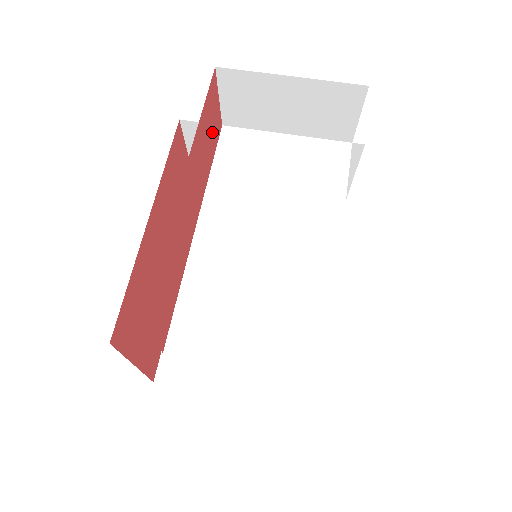
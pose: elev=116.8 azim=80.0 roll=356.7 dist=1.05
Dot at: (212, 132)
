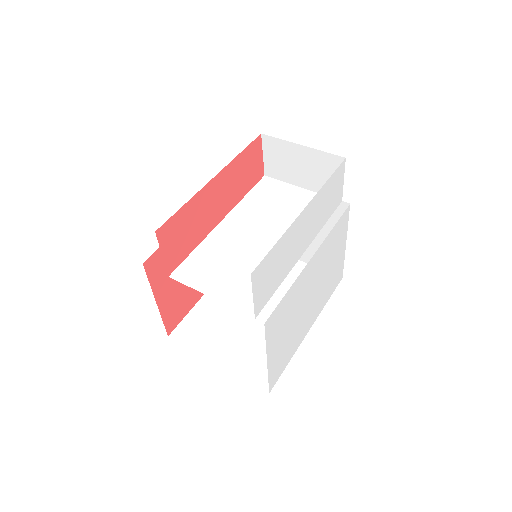
Dot at: (251, 172)
